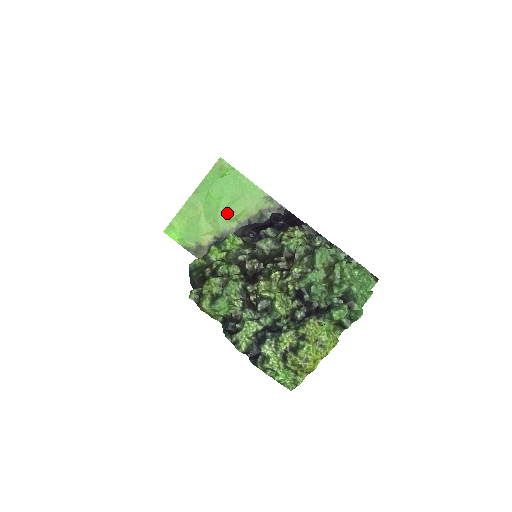
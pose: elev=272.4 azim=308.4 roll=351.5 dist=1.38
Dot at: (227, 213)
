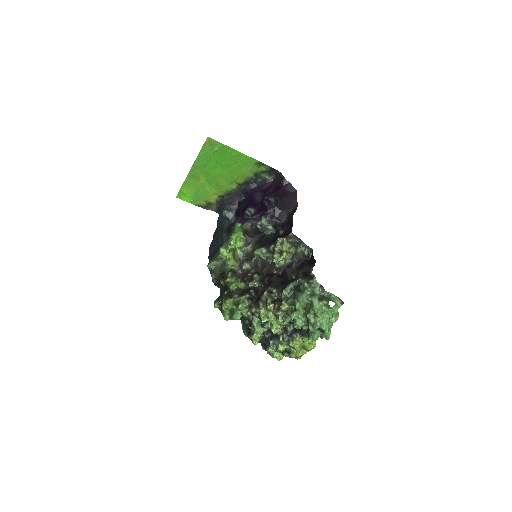
Dot at: (226, 179)
